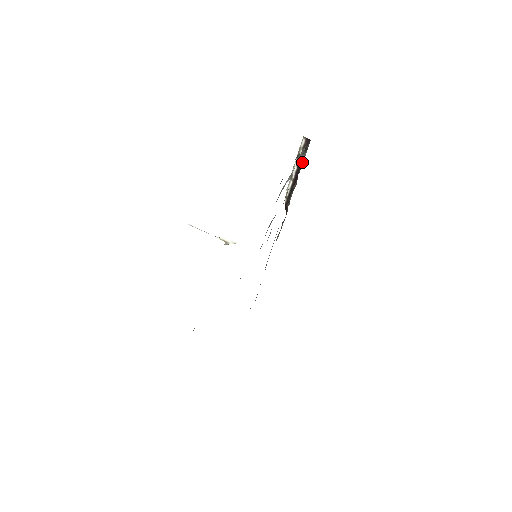
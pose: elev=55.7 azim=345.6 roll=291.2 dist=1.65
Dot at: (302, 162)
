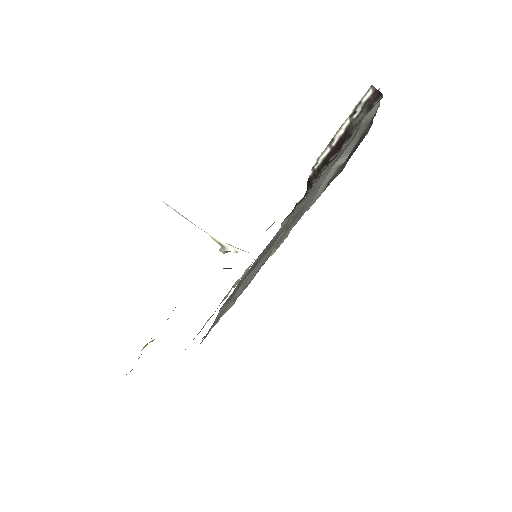
Dot at: (356, 125)
